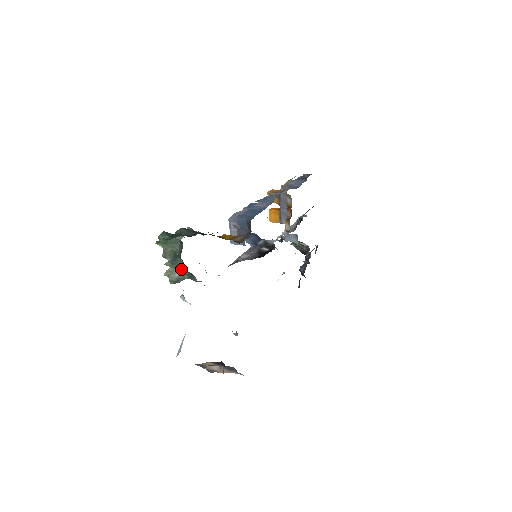
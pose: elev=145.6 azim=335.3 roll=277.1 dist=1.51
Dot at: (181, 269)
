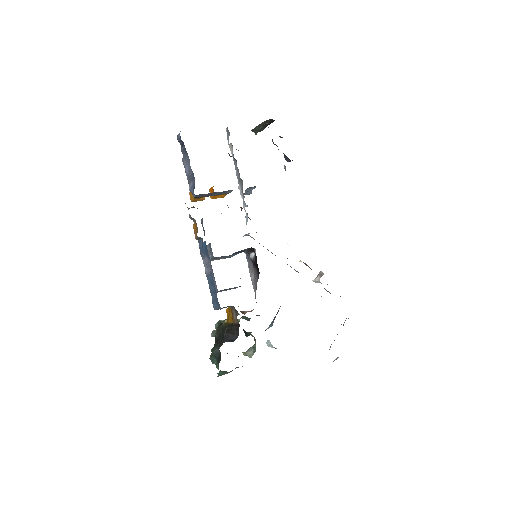
Dot at: occluded
